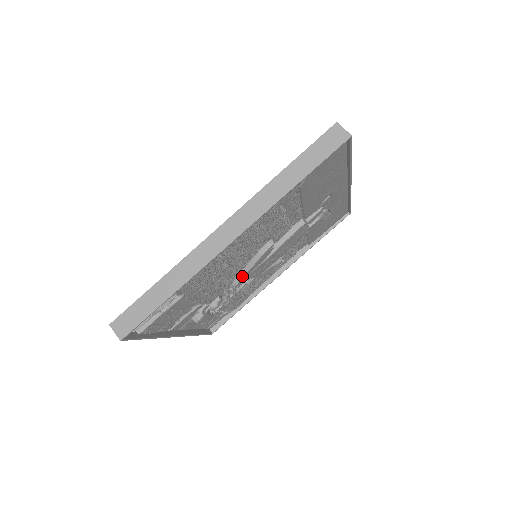
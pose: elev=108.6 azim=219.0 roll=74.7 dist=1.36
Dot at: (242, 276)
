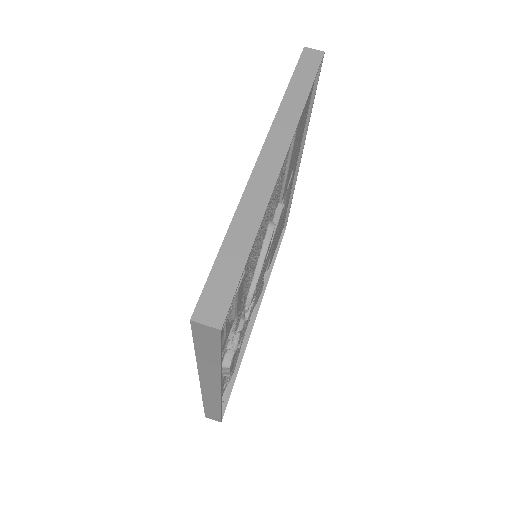
Dot at: (256, 279)
